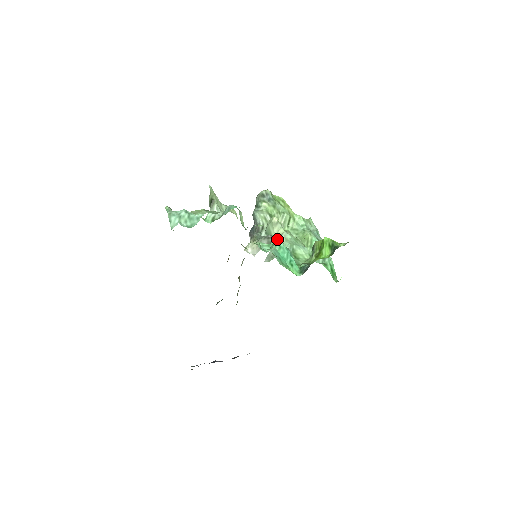
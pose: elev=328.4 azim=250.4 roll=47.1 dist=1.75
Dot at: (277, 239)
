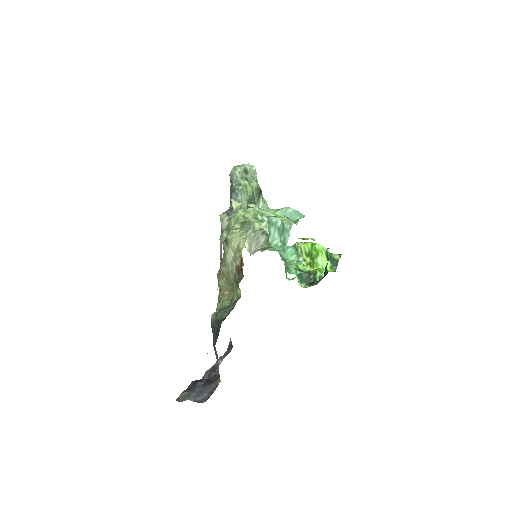
Dot at: occluded
